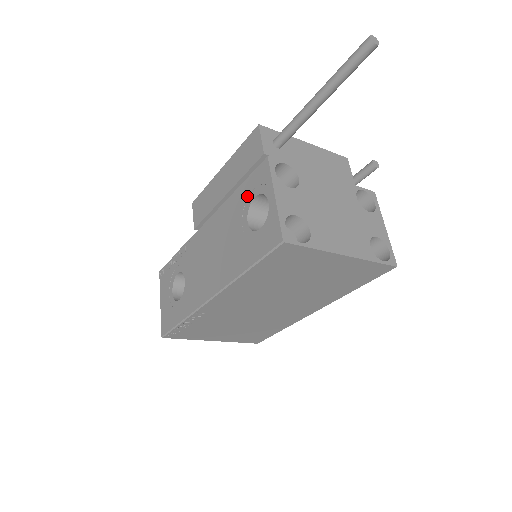
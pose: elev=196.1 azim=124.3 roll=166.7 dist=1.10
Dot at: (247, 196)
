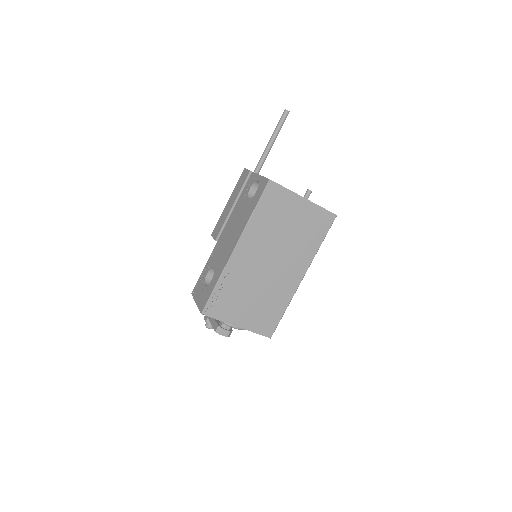
Dot at: (245, 193)
